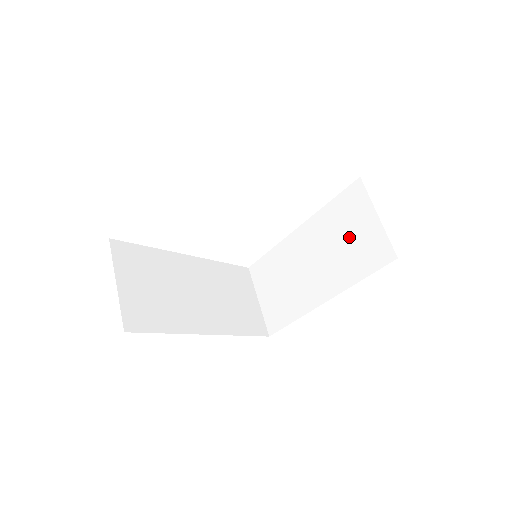
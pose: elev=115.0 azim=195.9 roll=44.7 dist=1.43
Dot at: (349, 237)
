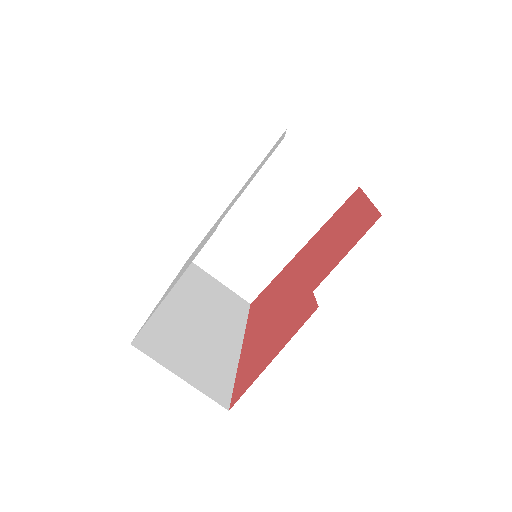
Dot at: (300, 187)
